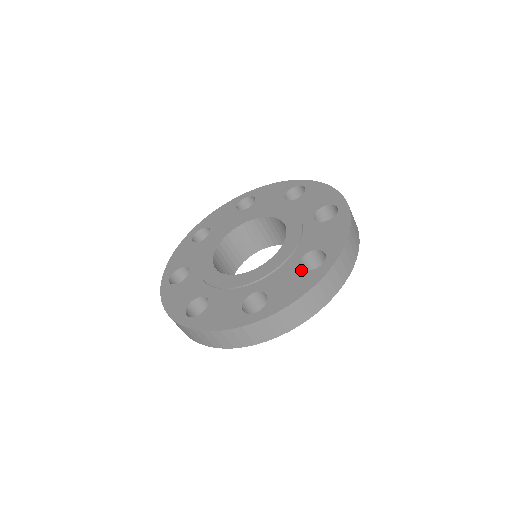
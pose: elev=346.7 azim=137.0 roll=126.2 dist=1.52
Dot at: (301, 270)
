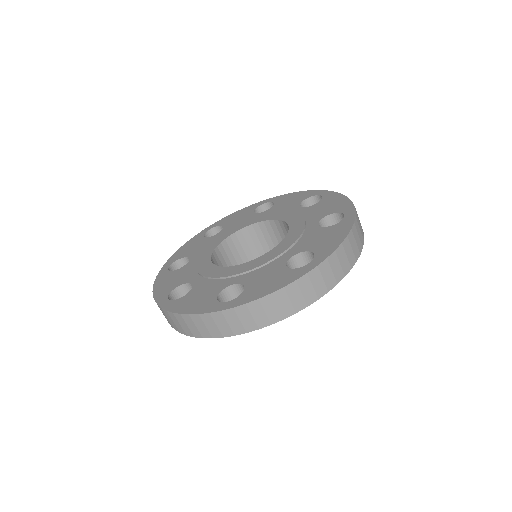
Dot at: (285, 268)
